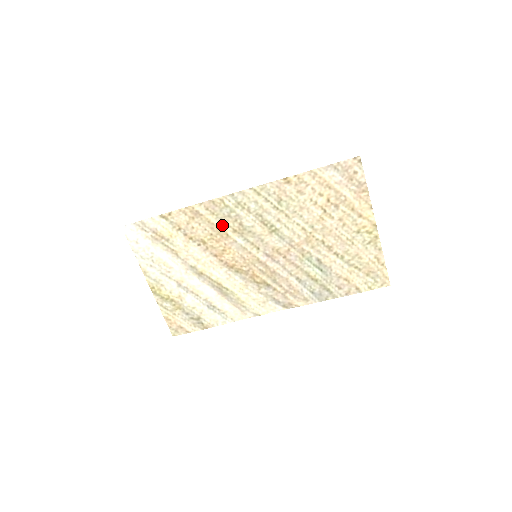
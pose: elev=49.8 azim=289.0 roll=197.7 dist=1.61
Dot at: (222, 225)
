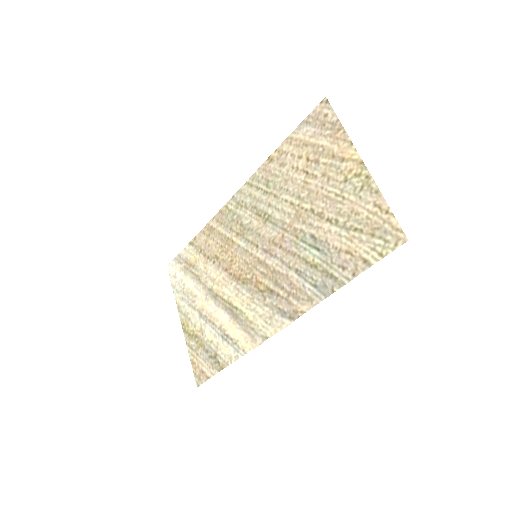
Dot at: (228, 232)
